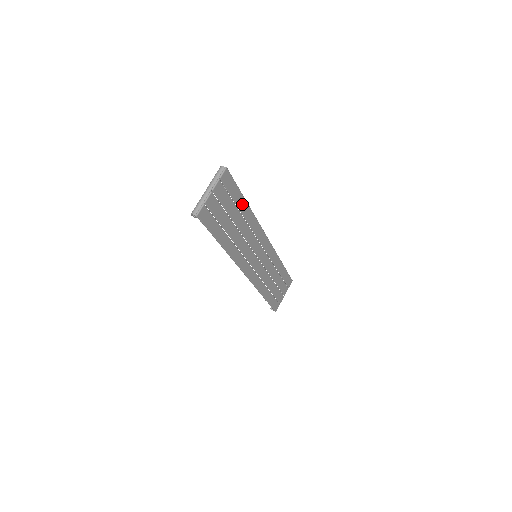
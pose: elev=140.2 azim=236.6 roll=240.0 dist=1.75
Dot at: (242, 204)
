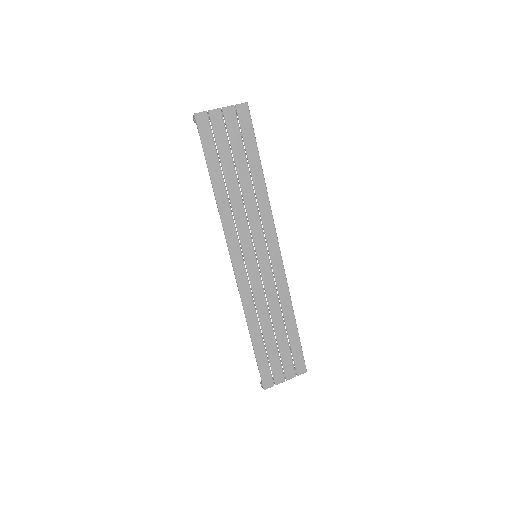
Dot at: (255, 163)
